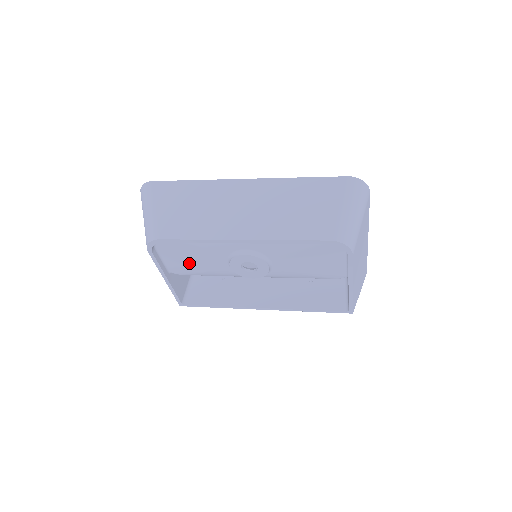
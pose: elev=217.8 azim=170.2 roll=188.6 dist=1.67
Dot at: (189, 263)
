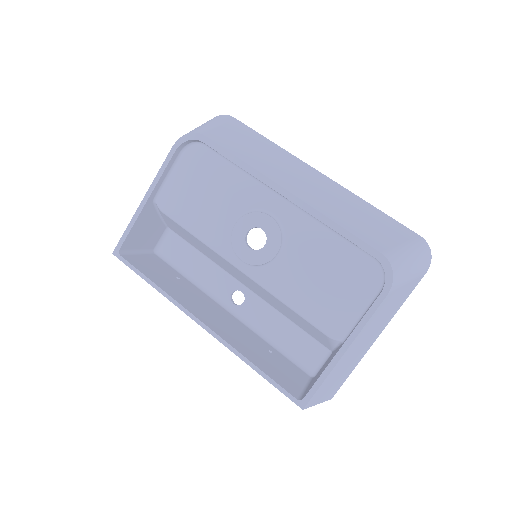
Dot at: (193, 196)
